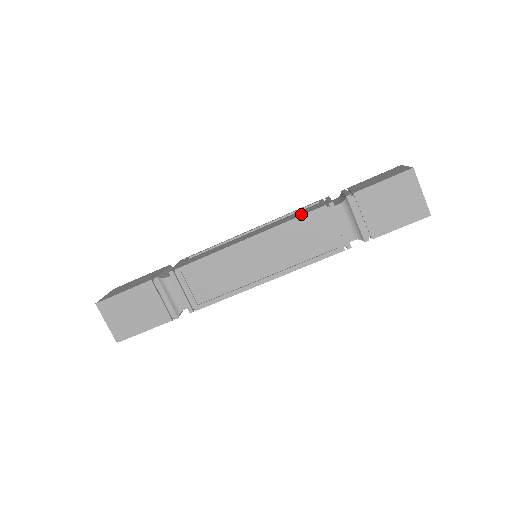
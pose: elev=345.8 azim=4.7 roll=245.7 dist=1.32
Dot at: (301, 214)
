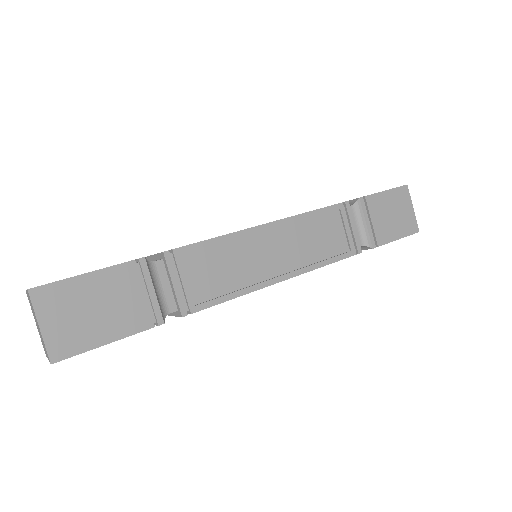
Dot at: occluded
